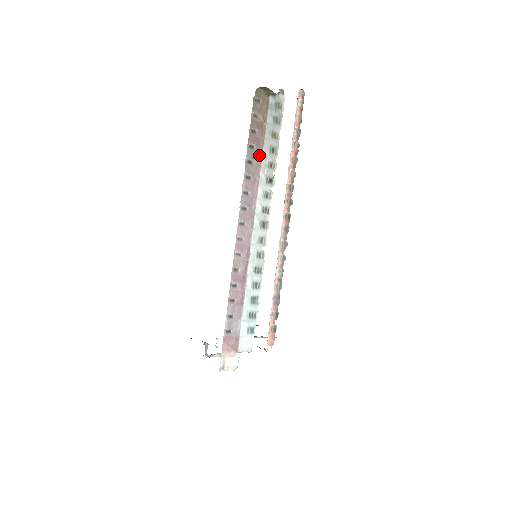
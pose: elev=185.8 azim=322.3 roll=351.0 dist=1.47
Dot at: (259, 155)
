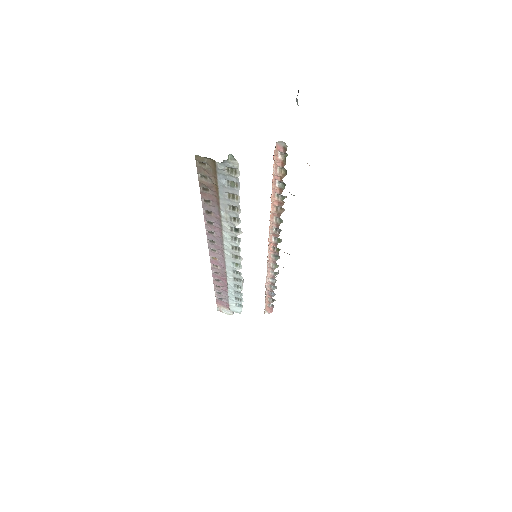
Dot at: (218, 209)
